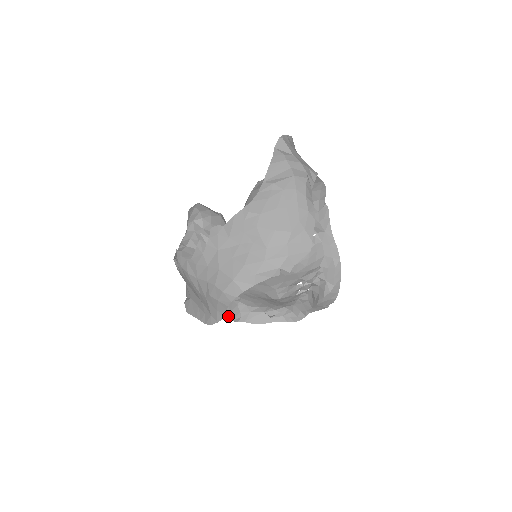
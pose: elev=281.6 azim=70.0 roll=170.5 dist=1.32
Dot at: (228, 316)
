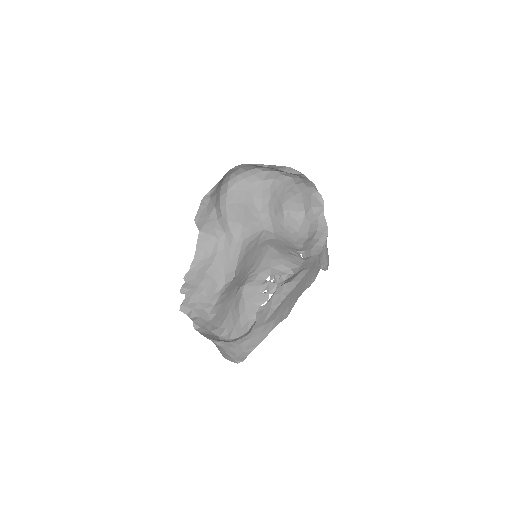
Dot at: (194, 318)
